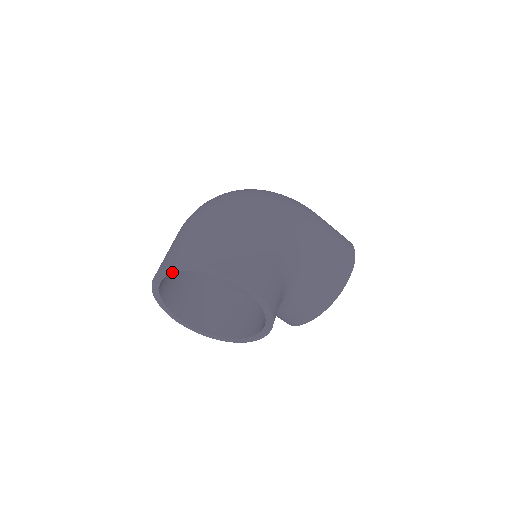
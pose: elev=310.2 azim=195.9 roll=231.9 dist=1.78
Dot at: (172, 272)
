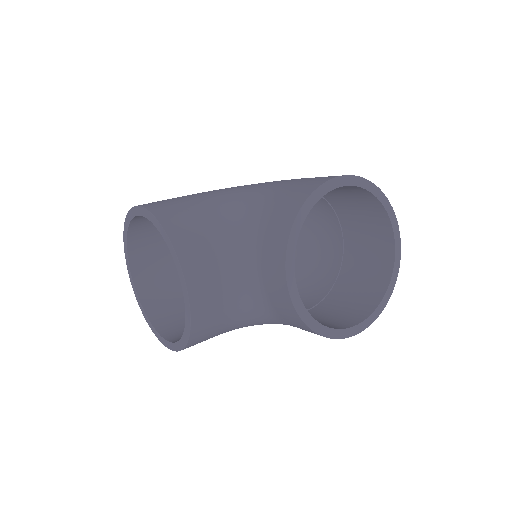
Dot at: (128, 259)
